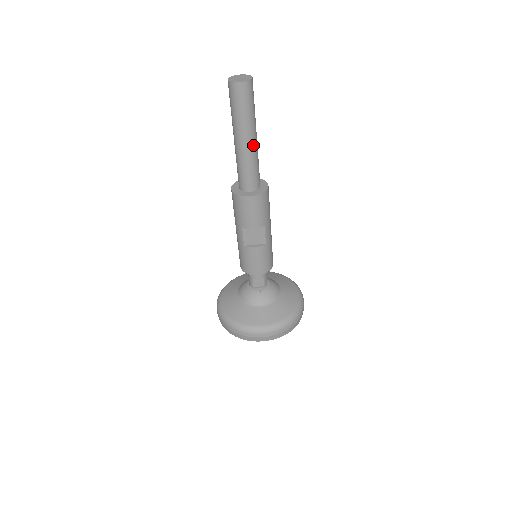
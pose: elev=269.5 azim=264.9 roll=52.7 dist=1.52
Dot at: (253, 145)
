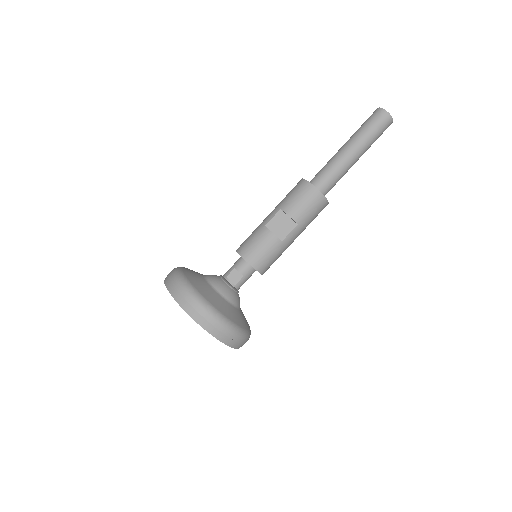
Dot at: (352, 159)
